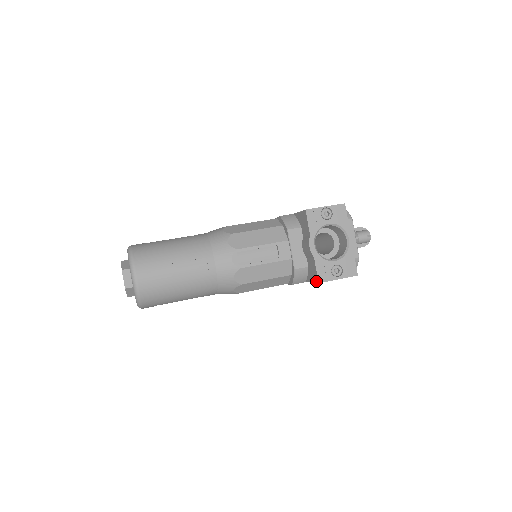
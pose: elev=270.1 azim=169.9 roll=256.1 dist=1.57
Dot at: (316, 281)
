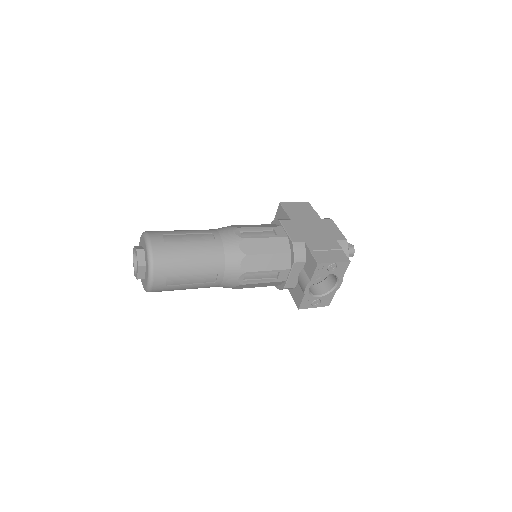
Dot at: (297, 305)
